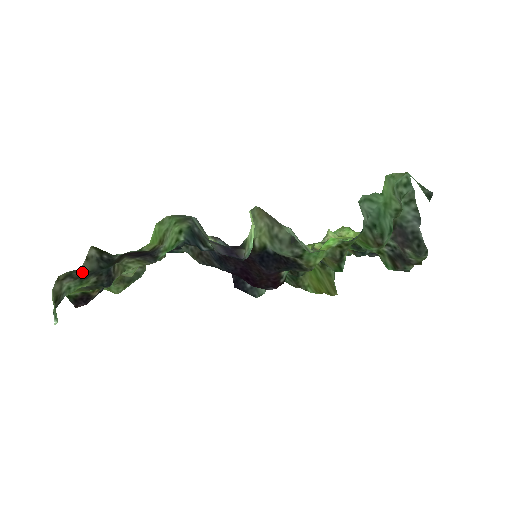
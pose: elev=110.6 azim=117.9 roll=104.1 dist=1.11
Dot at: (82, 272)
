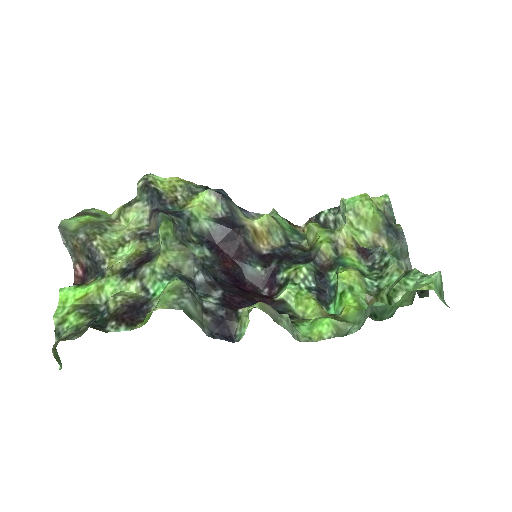
Dot at: (77, 335)
